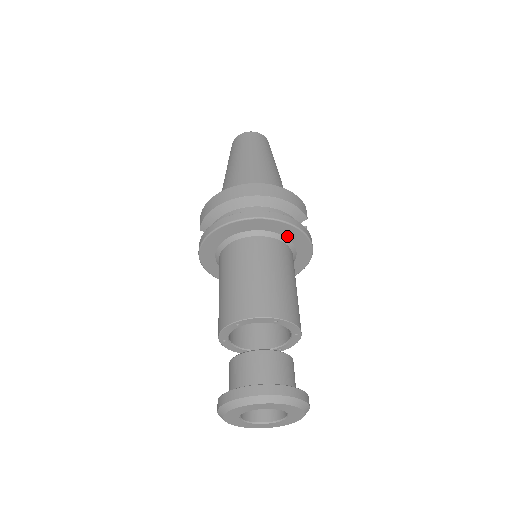
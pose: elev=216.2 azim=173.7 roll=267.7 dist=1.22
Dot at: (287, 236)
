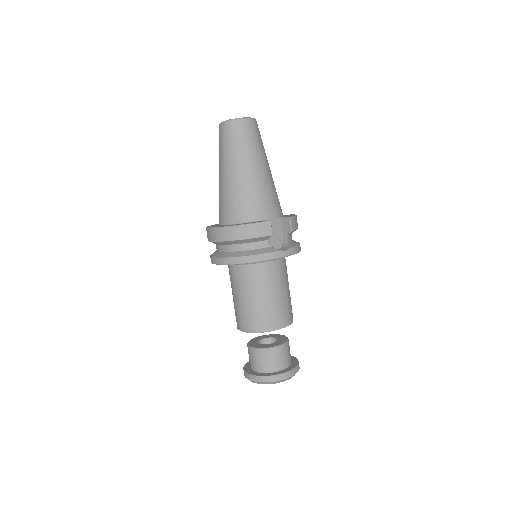
Dot at: occluded
